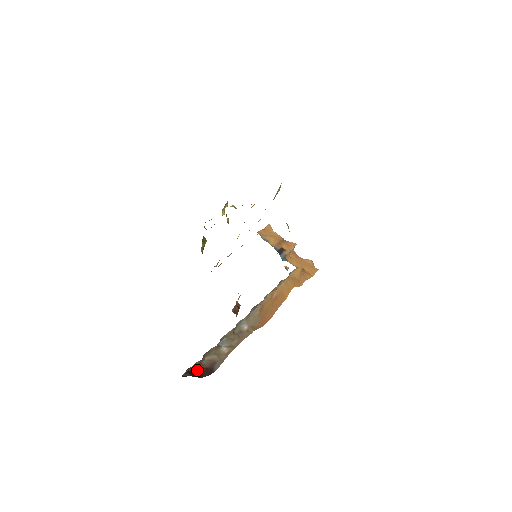
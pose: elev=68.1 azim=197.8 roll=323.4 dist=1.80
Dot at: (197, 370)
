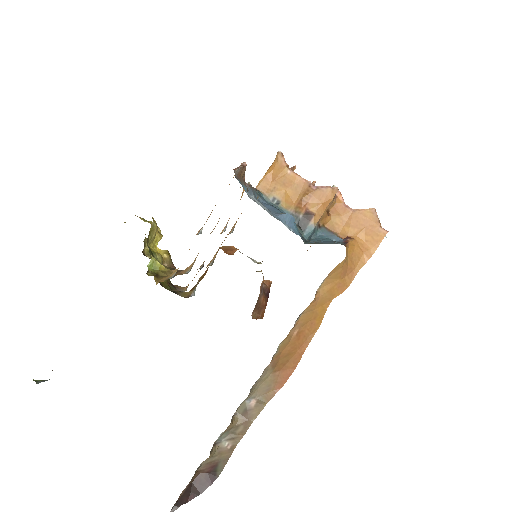
Dot at: (194, 482)
